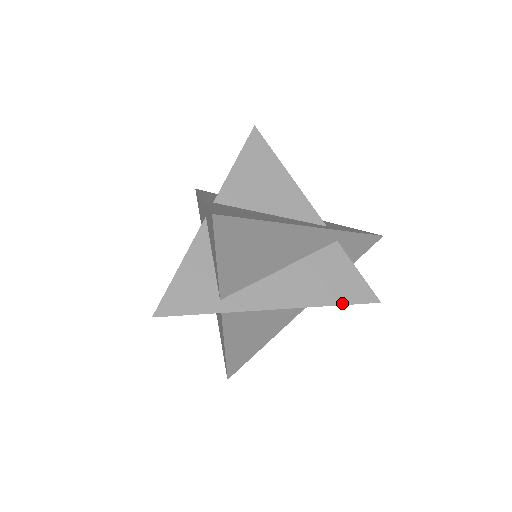
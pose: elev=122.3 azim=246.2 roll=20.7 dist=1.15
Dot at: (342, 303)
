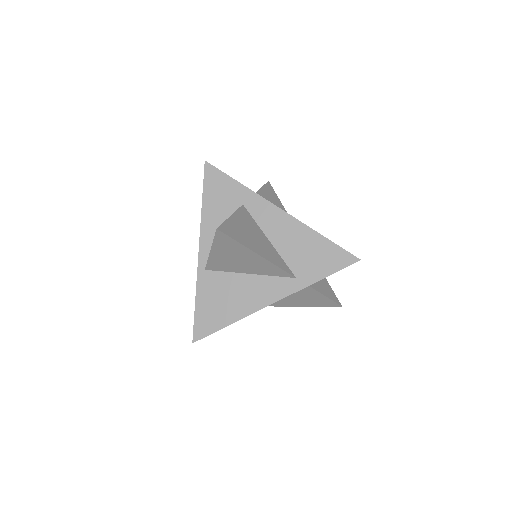
Dot at: (311, 306)
